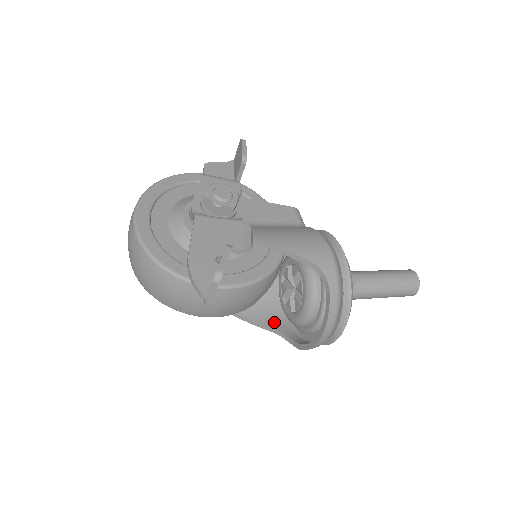
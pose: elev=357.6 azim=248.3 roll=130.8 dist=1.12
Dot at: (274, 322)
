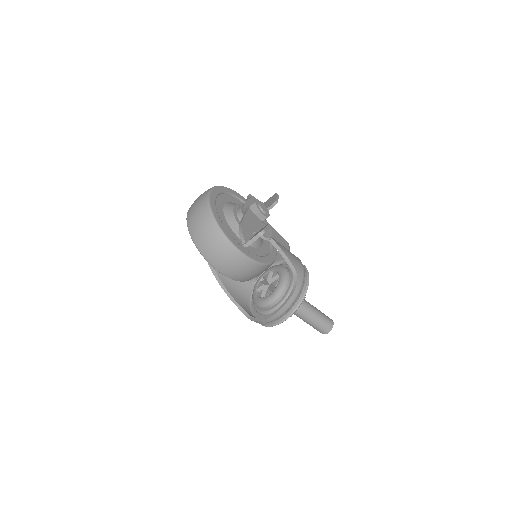
Dot at: (242, 303)
